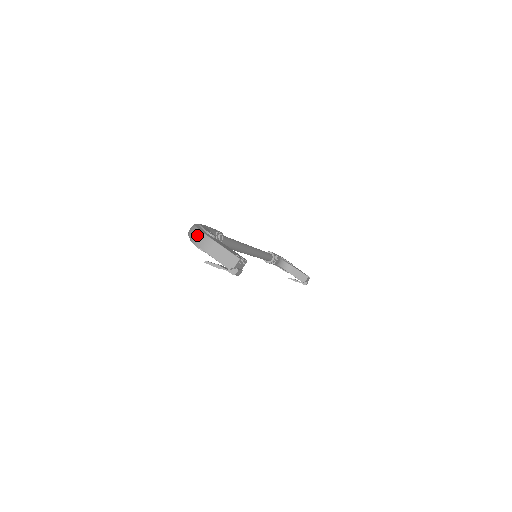
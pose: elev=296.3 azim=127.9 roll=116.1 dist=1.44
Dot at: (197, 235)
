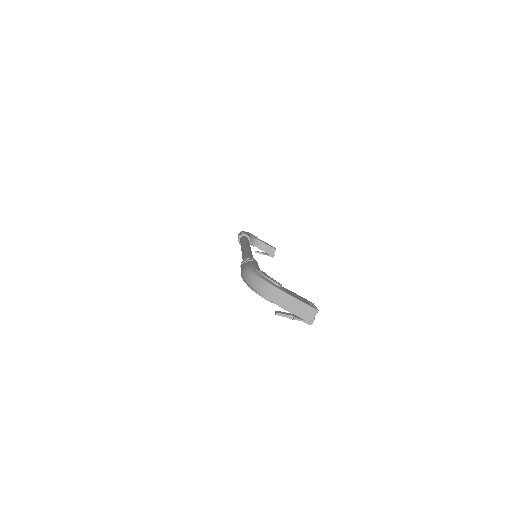
Dot at: (267, 289)
